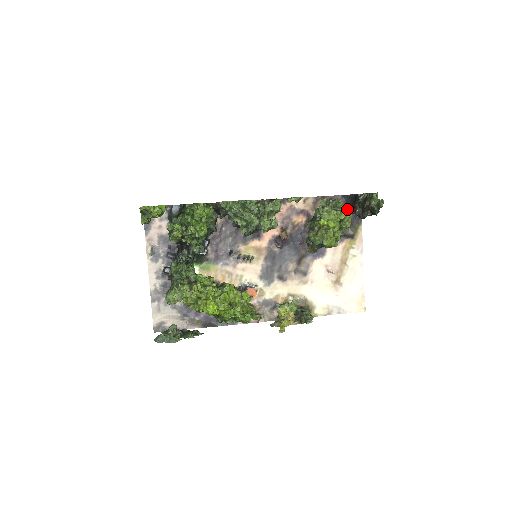
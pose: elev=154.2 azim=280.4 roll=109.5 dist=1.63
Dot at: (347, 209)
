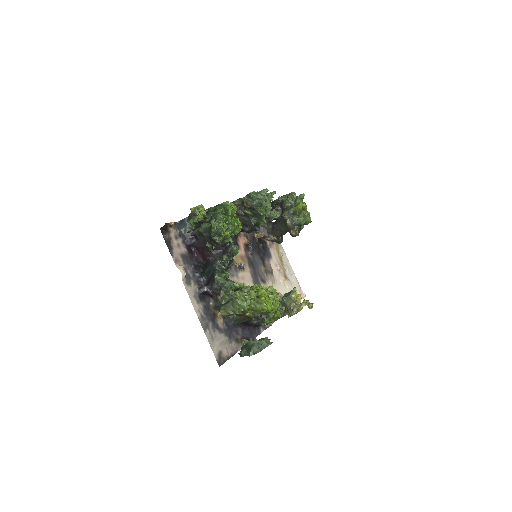
Dot at: occluded
